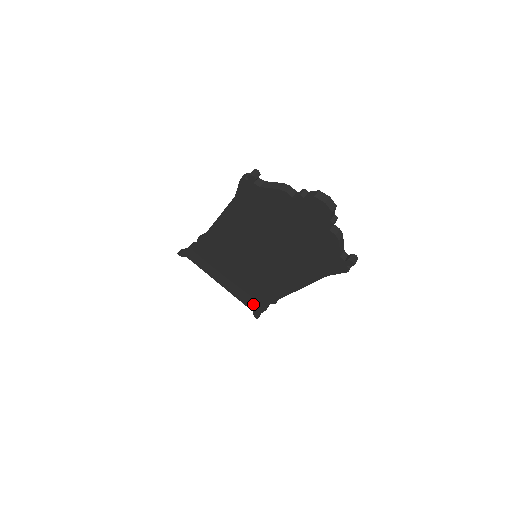
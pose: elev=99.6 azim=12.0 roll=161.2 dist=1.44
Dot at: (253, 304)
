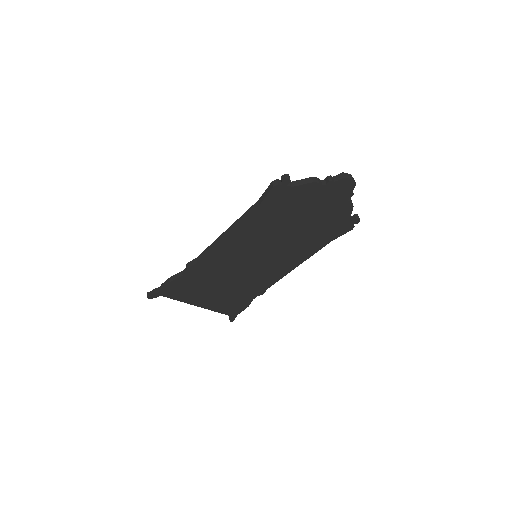
Dot at: (234, 308)
